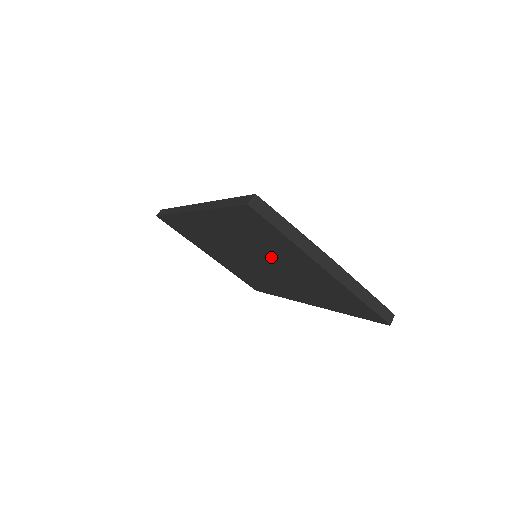
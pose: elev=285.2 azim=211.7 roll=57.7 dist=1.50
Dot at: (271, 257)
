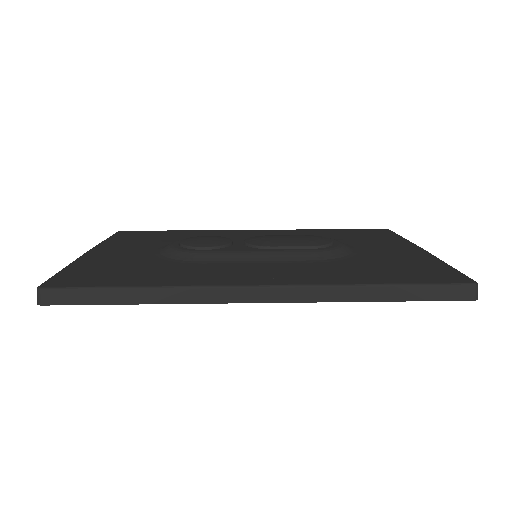
Dot at: occluded
